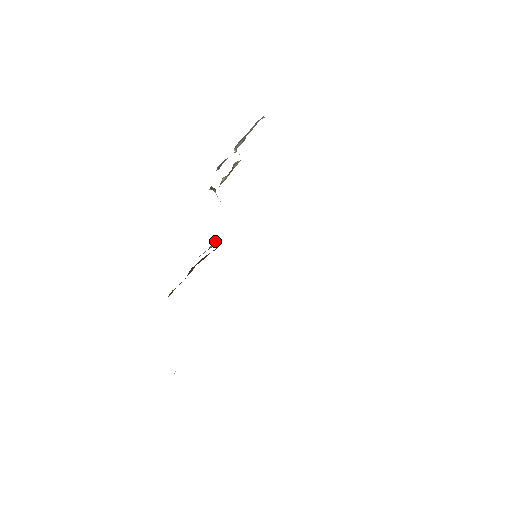
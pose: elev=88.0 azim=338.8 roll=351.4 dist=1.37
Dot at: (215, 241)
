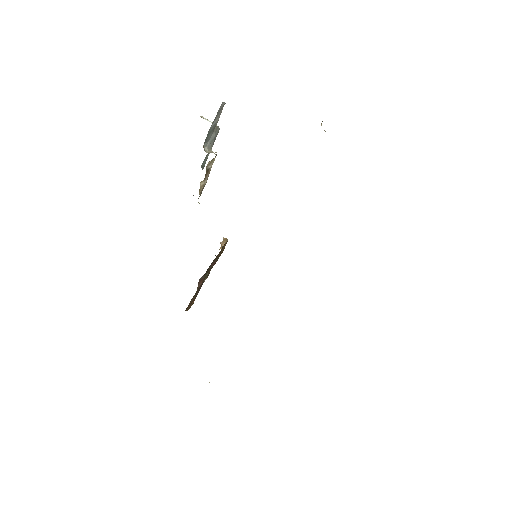
Dot at: occluded
